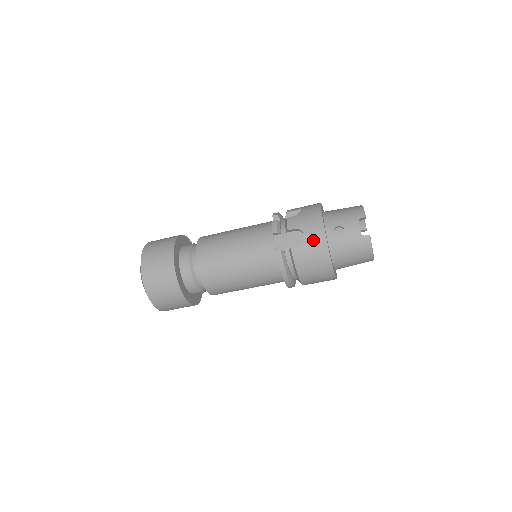
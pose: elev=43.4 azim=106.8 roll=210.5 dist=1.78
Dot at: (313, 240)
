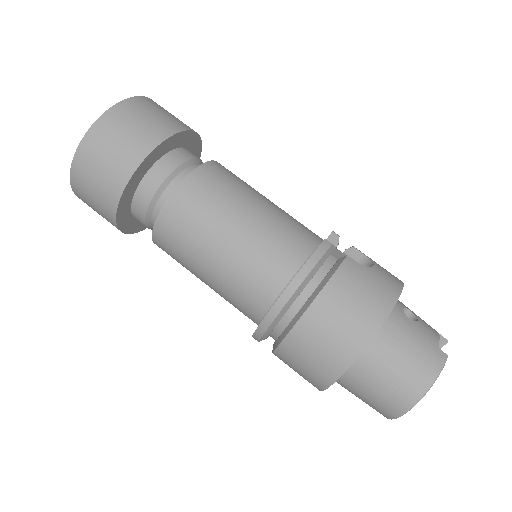
Dot at: (383, 277)
